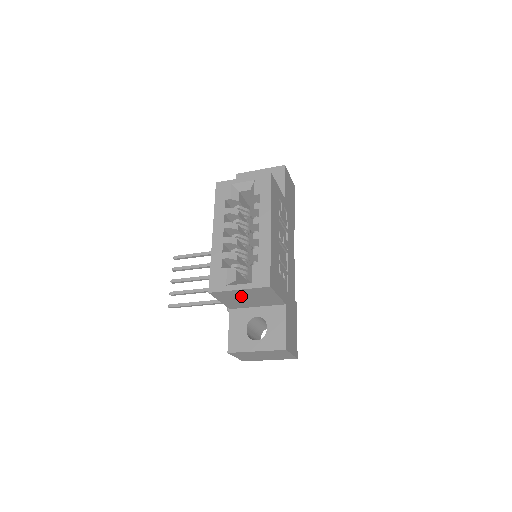
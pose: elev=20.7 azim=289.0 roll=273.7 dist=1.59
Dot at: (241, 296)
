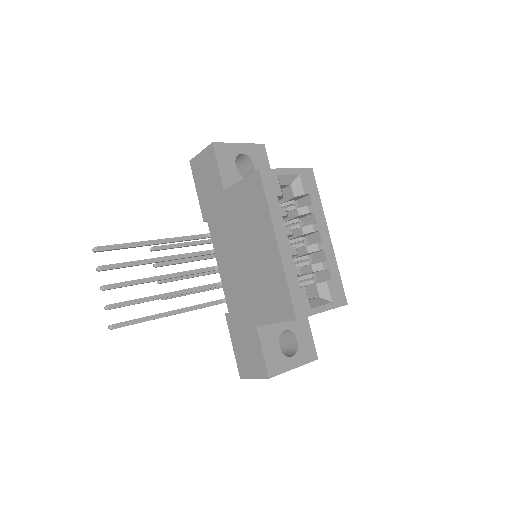
Dot at: occluded
